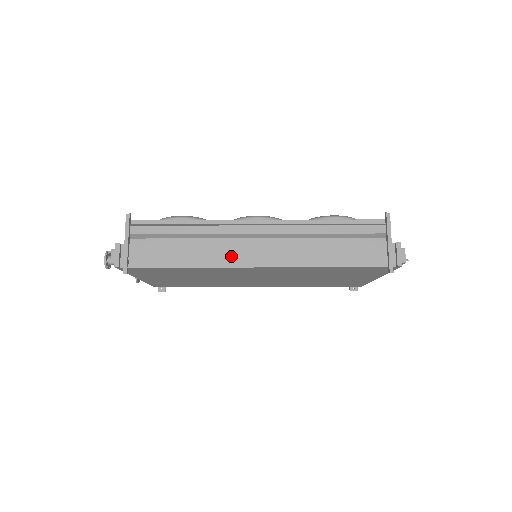
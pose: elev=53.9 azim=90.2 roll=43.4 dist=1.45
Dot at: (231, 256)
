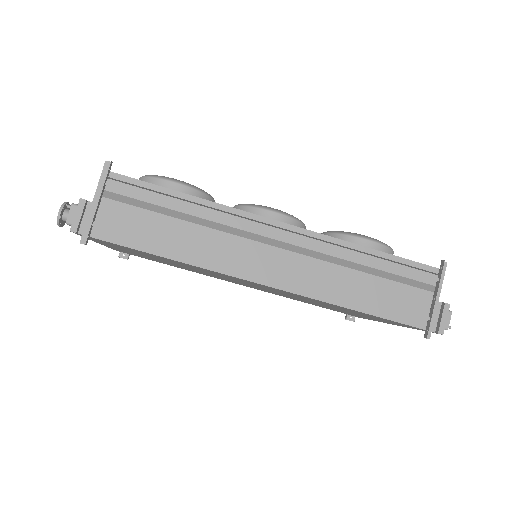
Dot at: (234, 260)
